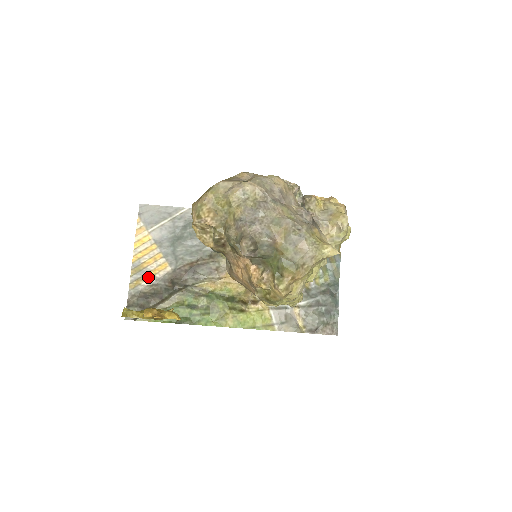
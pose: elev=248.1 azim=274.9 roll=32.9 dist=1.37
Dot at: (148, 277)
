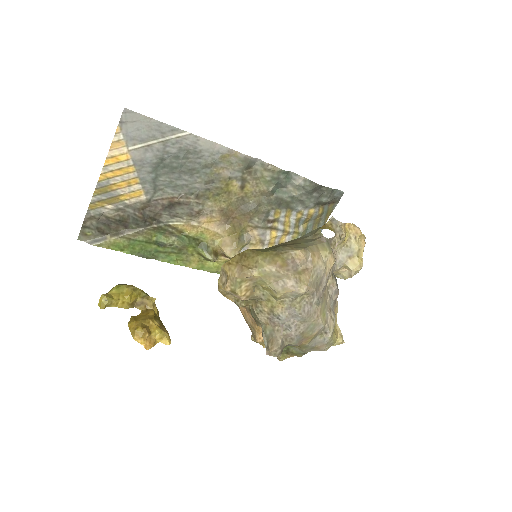
Dot at: (115, 201)
